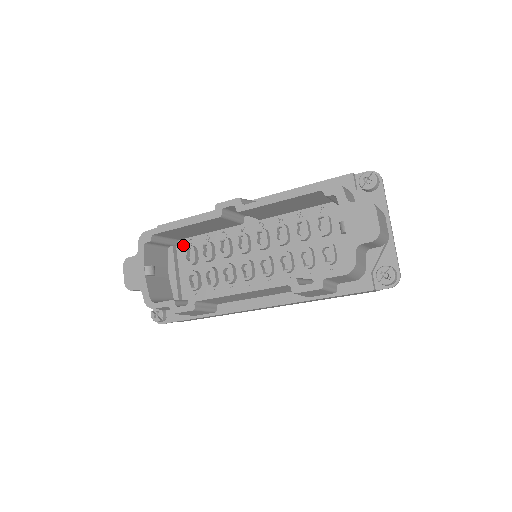
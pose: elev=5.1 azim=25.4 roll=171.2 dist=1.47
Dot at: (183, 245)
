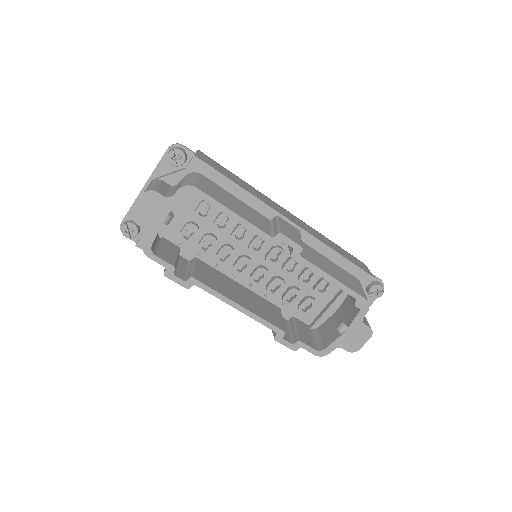
Dot at: occluded
